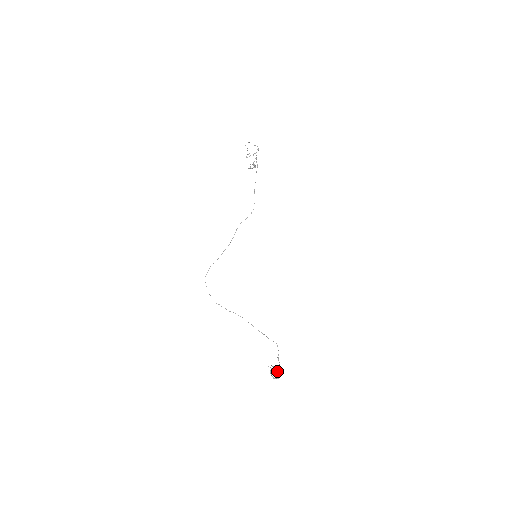
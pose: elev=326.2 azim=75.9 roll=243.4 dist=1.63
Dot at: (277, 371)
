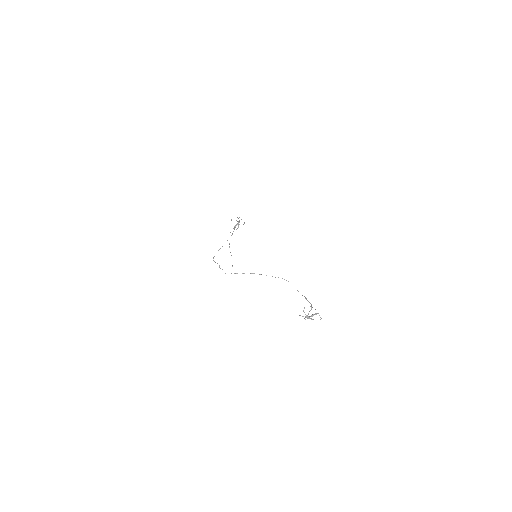
Dot at: (311, 307)
